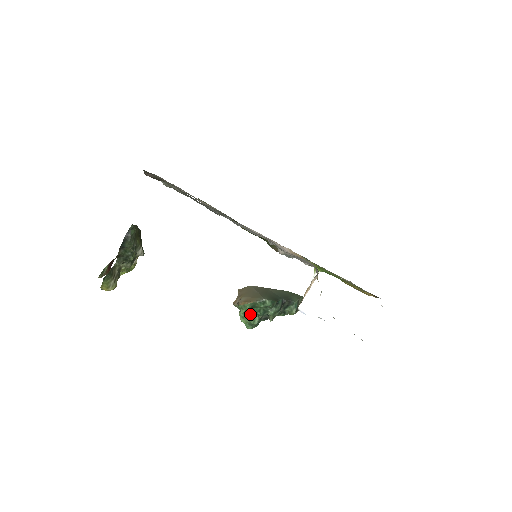
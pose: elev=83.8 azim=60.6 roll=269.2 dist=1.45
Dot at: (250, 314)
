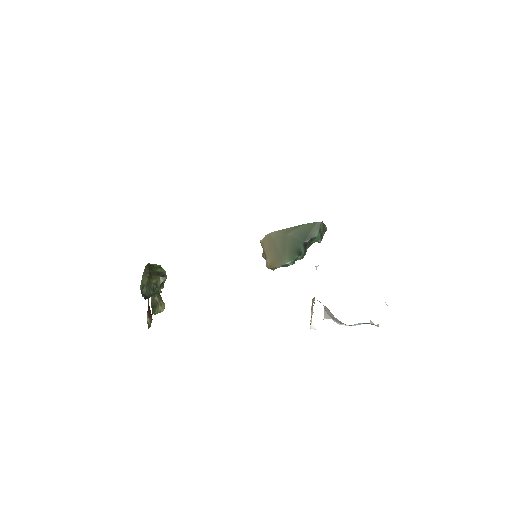
Dot at: occluded
